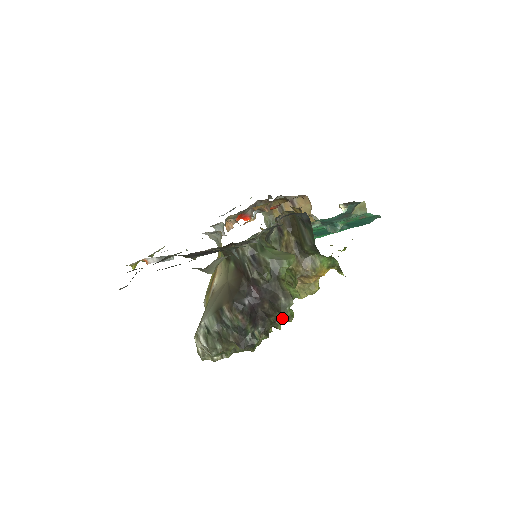
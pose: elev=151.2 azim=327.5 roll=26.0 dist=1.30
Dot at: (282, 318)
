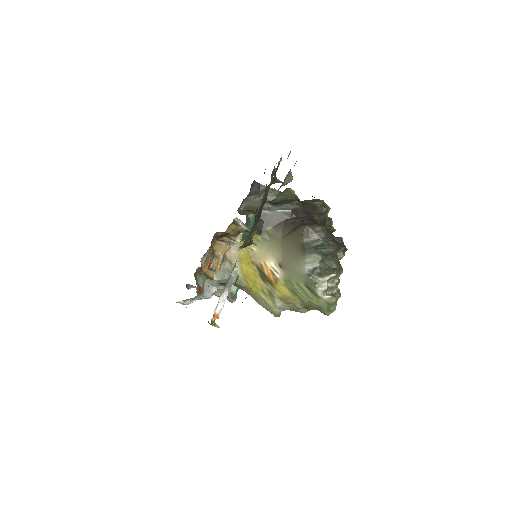
Dot at: (329, 218)
